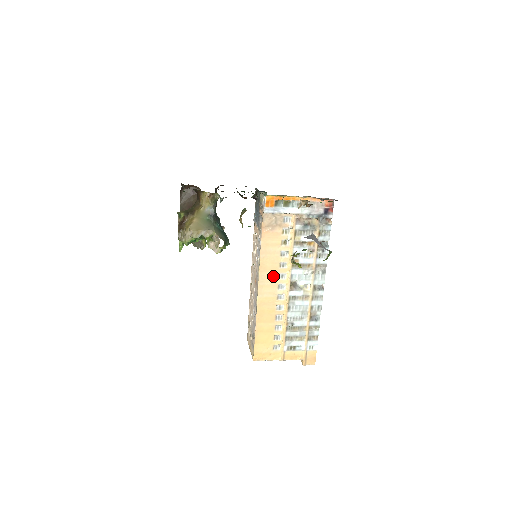
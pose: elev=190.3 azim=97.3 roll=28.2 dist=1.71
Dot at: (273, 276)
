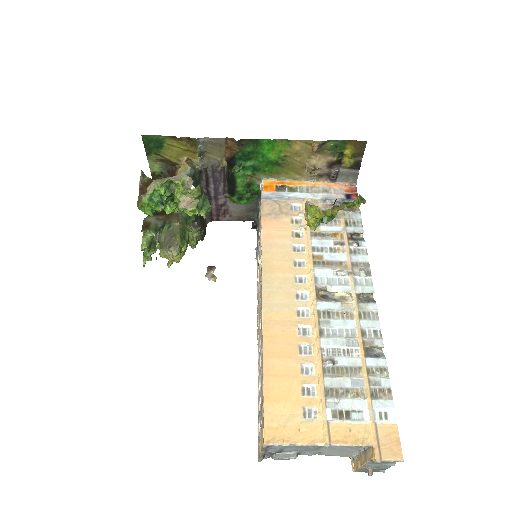
Dot at: (285, 279)
